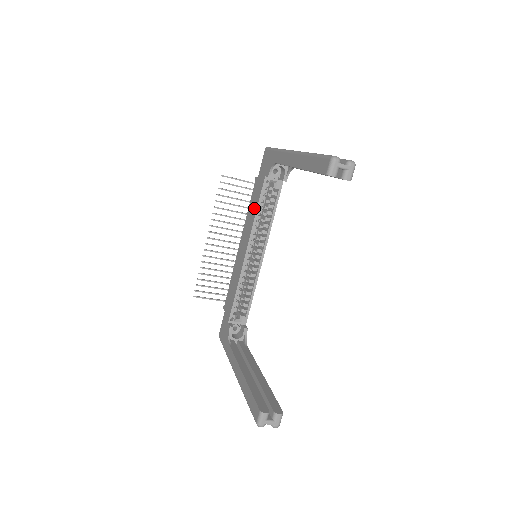
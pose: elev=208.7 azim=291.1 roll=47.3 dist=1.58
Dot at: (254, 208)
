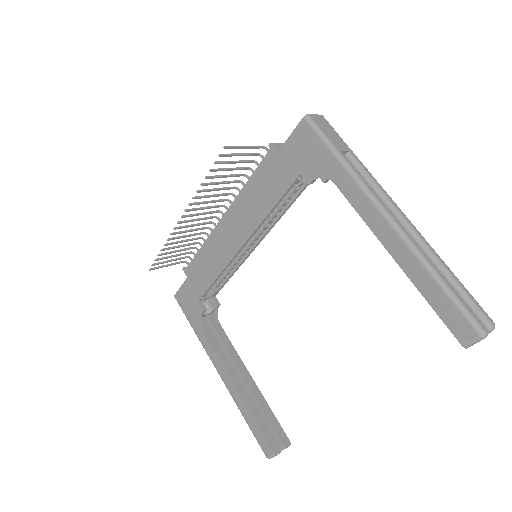
Dot at: (266, 200)
